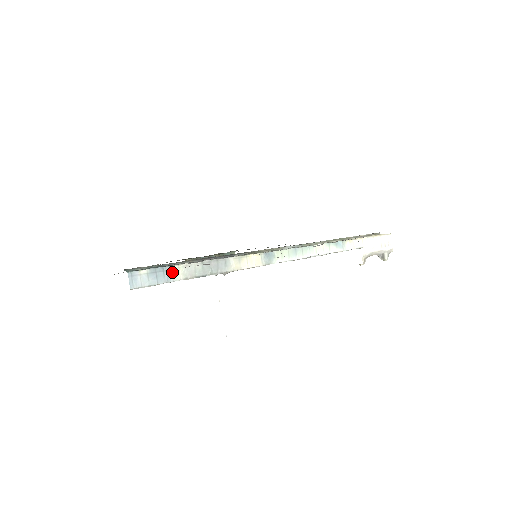
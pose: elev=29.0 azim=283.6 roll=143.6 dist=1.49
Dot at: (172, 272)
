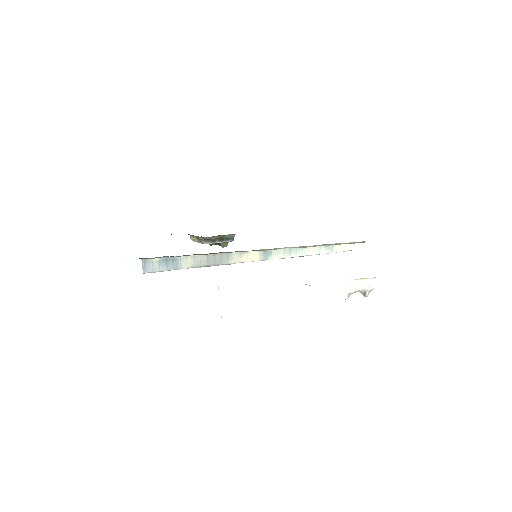
Dot at: (181, 261)
